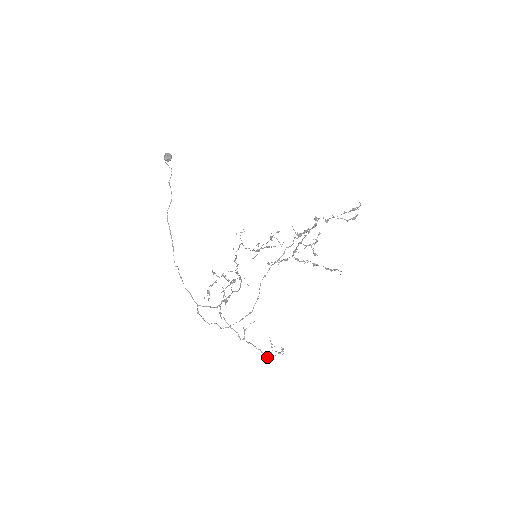
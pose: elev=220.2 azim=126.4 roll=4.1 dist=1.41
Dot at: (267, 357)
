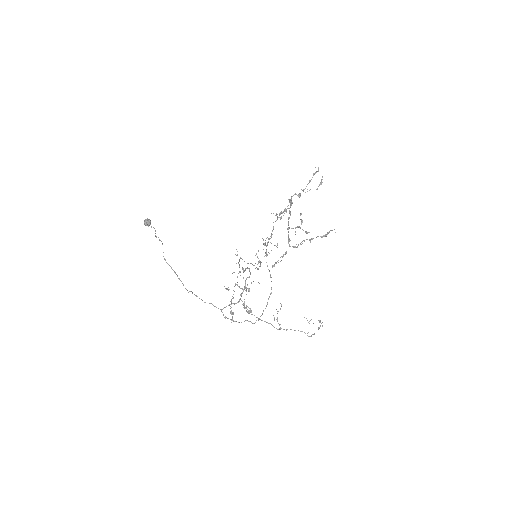
Dot at: (310, 336)
